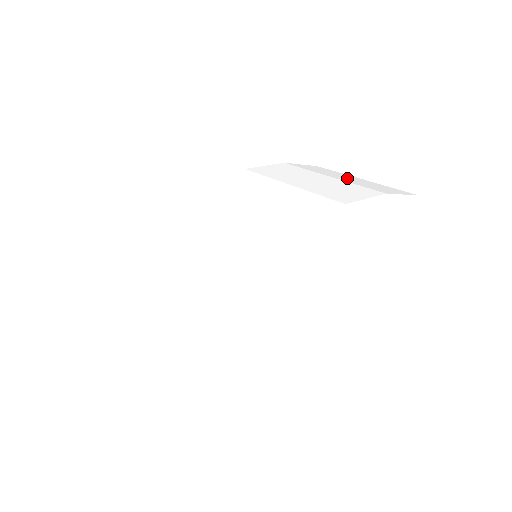
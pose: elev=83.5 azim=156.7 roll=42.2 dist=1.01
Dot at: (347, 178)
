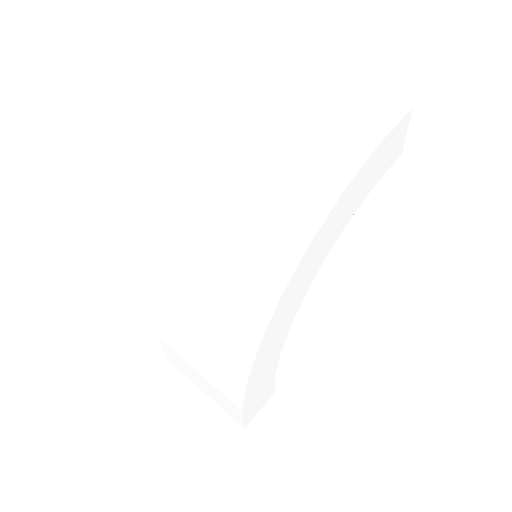
Dot at: (300, 141)
